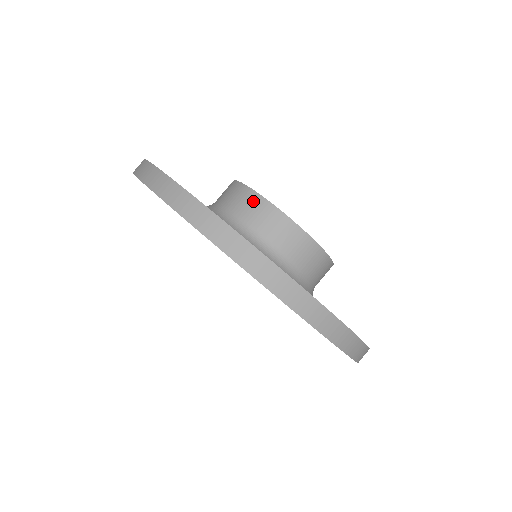
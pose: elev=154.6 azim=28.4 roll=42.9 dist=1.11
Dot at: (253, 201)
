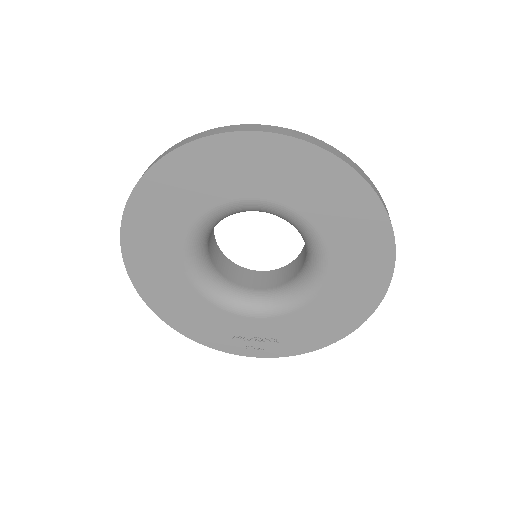
Dot at: occluded
